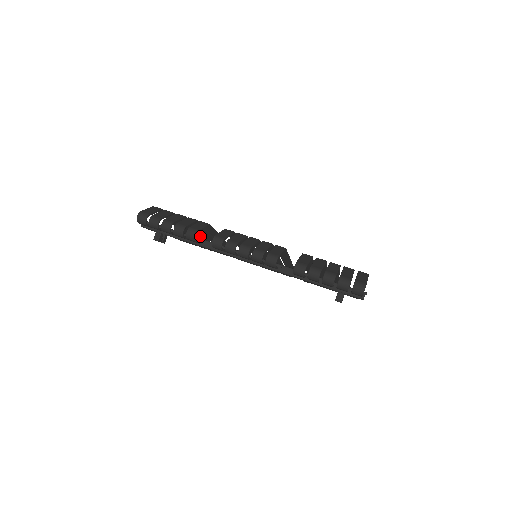
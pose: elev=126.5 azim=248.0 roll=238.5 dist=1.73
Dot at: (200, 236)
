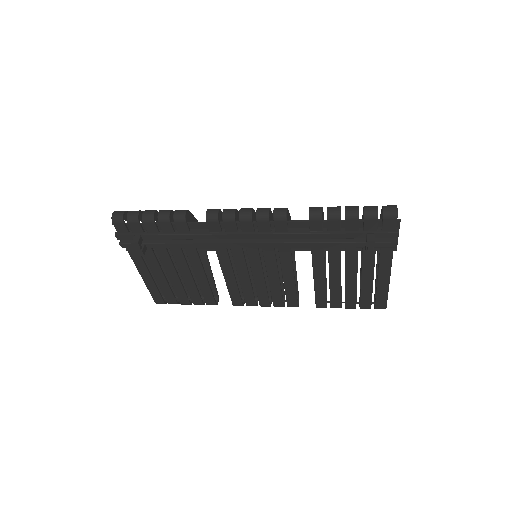
Dot at: occluded
